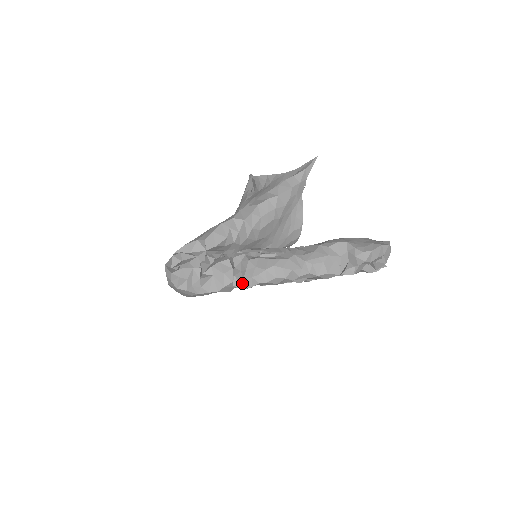
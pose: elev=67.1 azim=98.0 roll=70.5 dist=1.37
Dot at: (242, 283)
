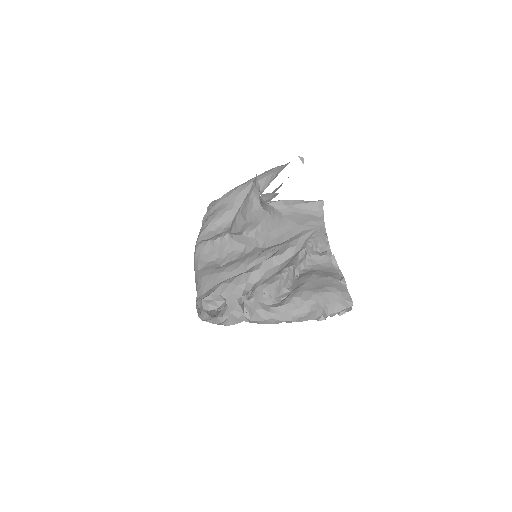
Dot at: (249, 321)
